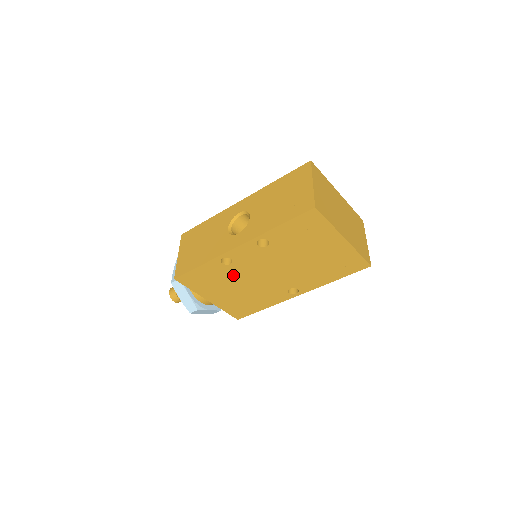
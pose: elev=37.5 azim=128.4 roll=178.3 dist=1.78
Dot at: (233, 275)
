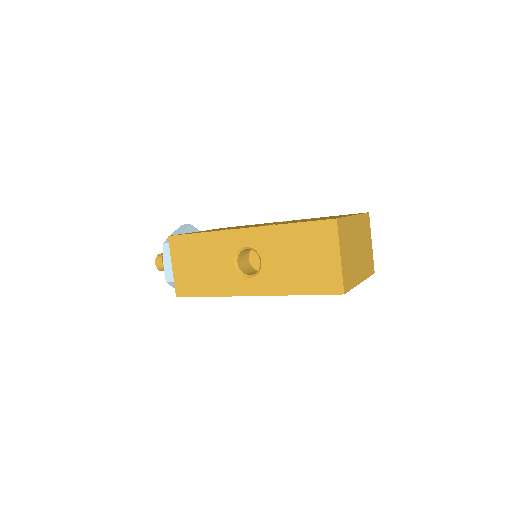
Dot at: occluded
